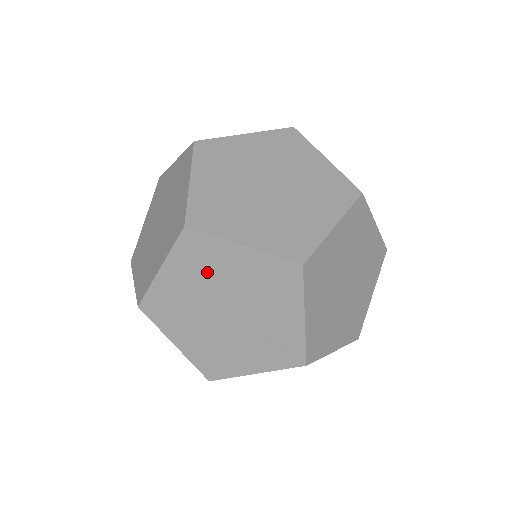
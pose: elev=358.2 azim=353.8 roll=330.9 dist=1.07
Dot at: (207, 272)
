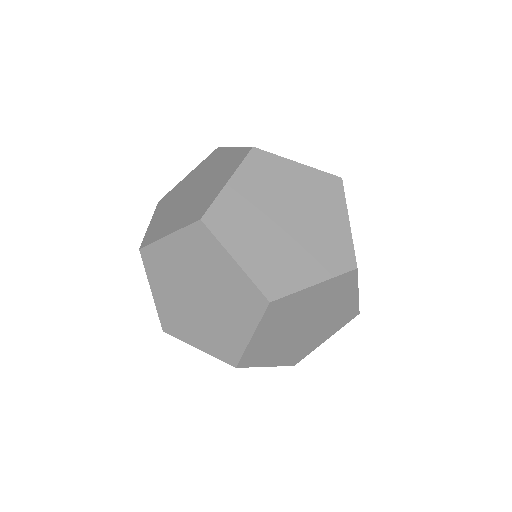
Dot at: (290, 315)
